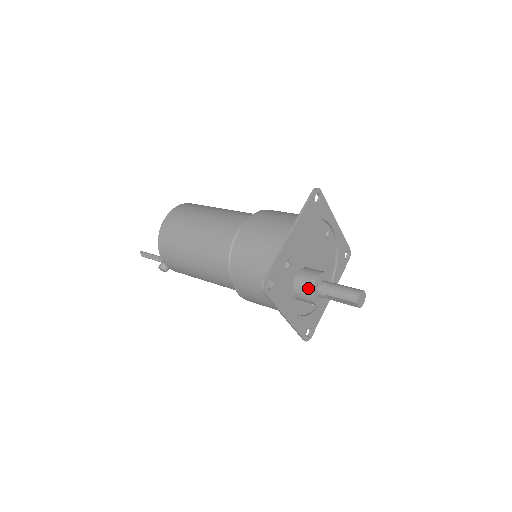
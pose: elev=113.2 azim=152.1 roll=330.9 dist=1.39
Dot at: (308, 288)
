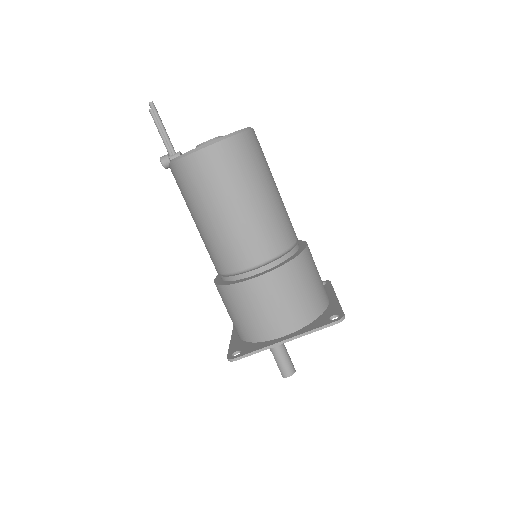
Dot at: occluded
